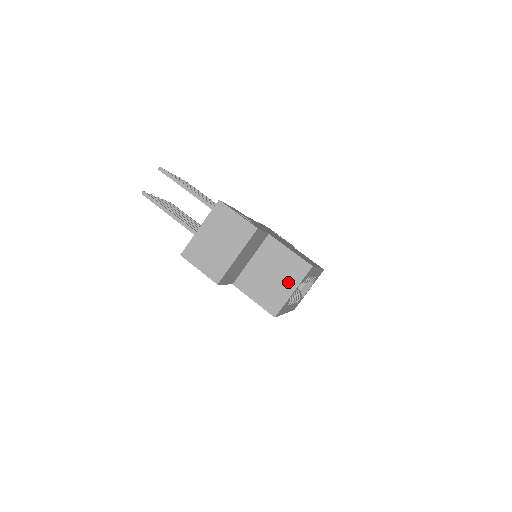
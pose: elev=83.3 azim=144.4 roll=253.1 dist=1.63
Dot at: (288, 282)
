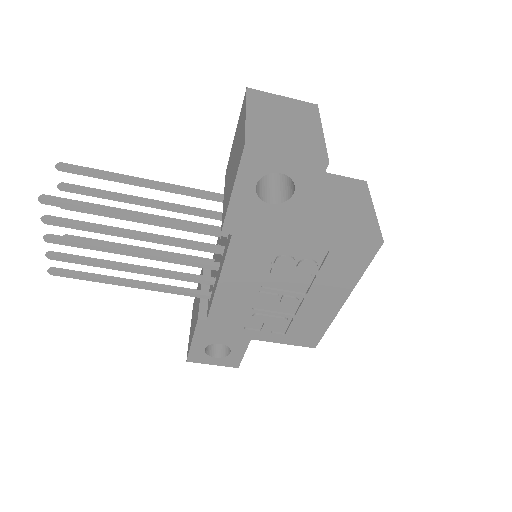
Dot at: (359, 202)
